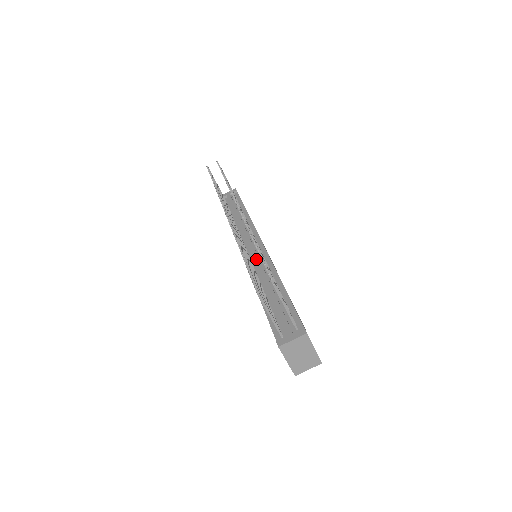
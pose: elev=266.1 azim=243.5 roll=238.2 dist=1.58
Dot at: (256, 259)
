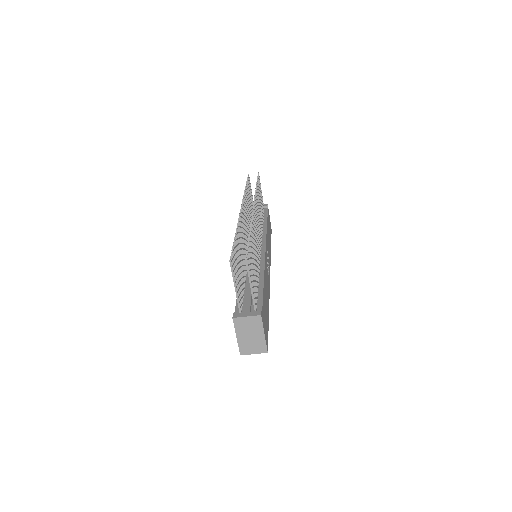
Dot at: occluded
